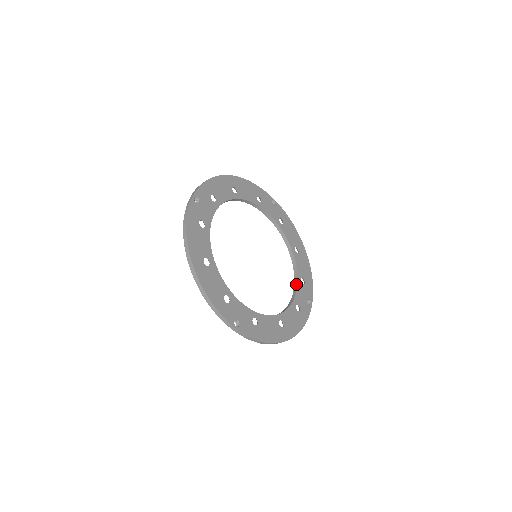
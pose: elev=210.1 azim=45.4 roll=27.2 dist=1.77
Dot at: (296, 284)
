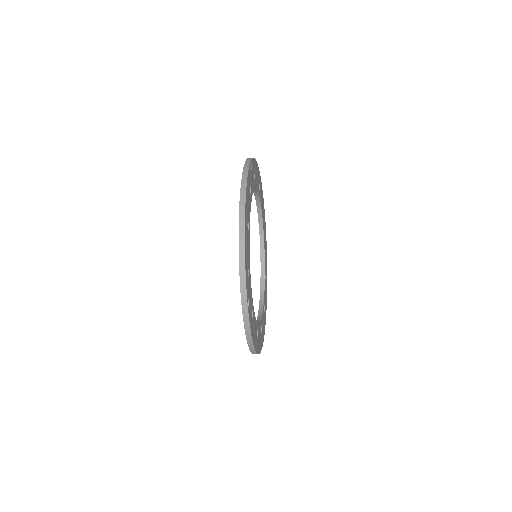
Dot at: (262, 307)
